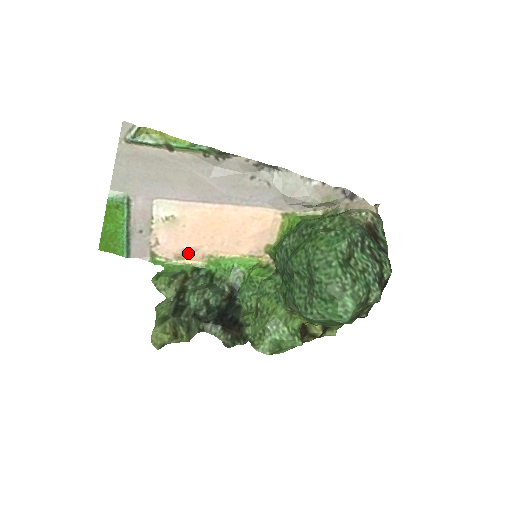
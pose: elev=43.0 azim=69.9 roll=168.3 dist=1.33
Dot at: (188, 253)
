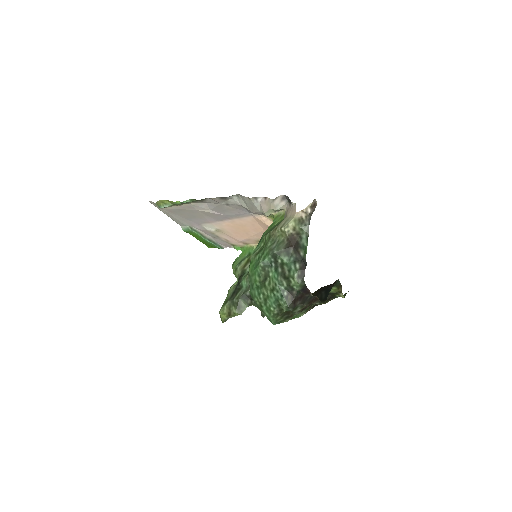
Dot at: (247, 241)
